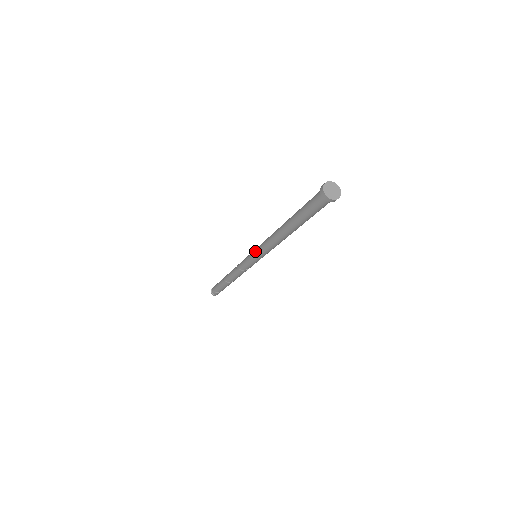
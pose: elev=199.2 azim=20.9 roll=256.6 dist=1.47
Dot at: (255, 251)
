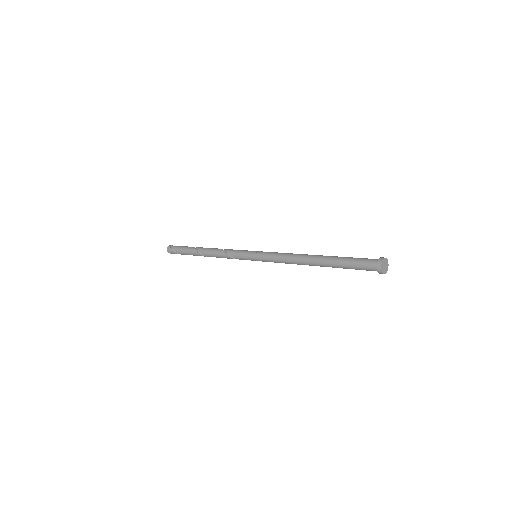
Dot at: (263, 253)
